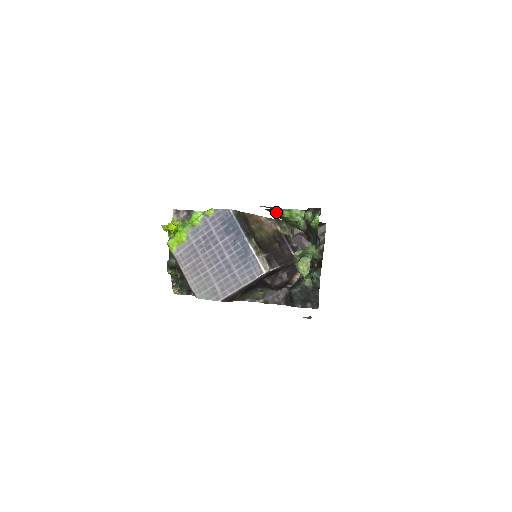
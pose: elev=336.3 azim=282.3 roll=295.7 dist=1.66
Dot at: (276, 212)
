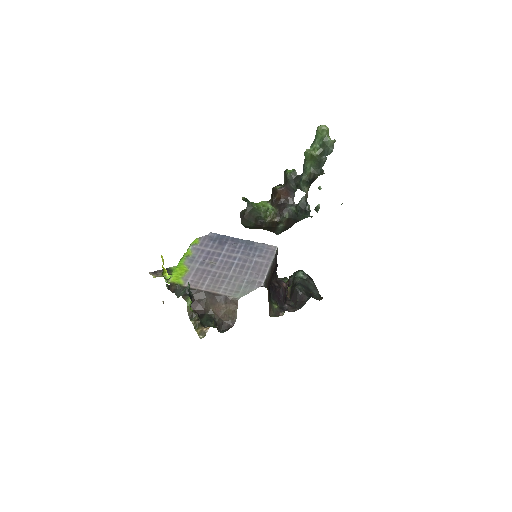
Dot at: (253, 205)
